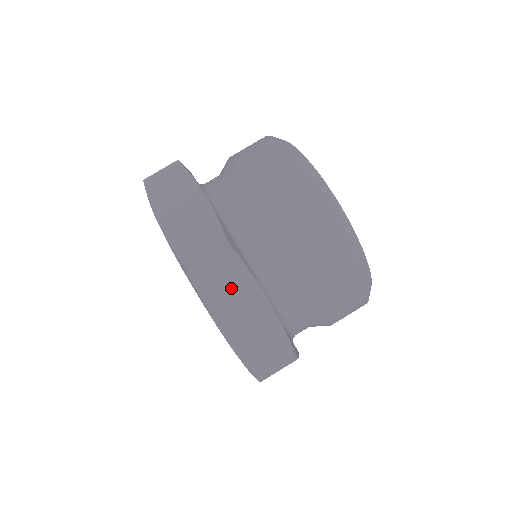
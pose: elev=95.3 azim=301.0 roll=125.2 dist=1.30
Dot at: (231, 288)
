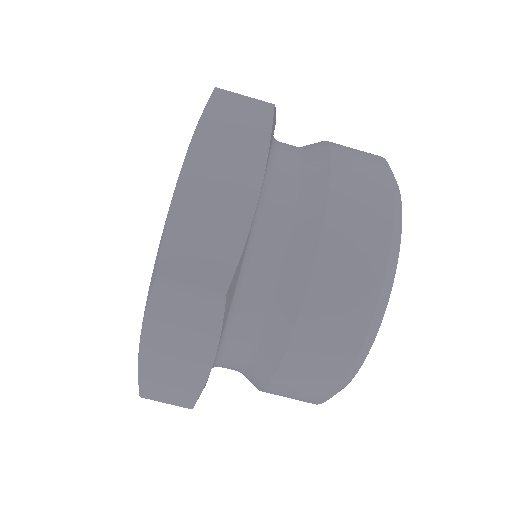
Dot at: (187, 326)
